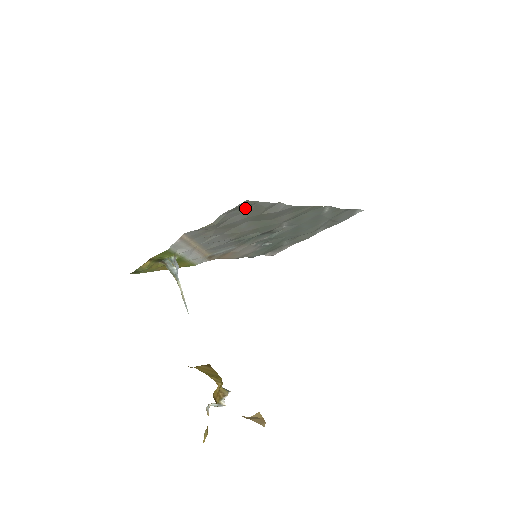
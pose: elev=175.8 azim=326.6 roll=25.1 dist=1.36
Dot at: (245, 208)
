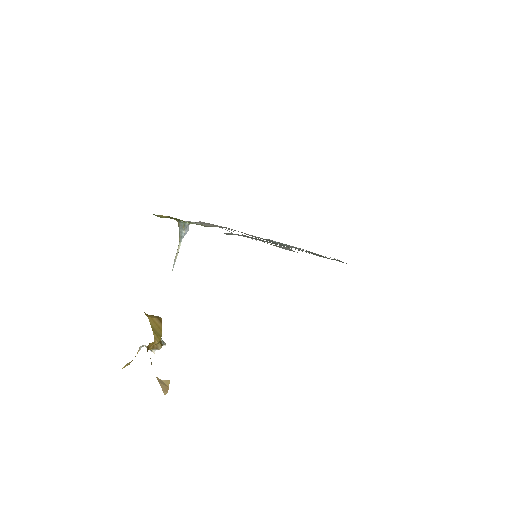
Dot at: occluded
